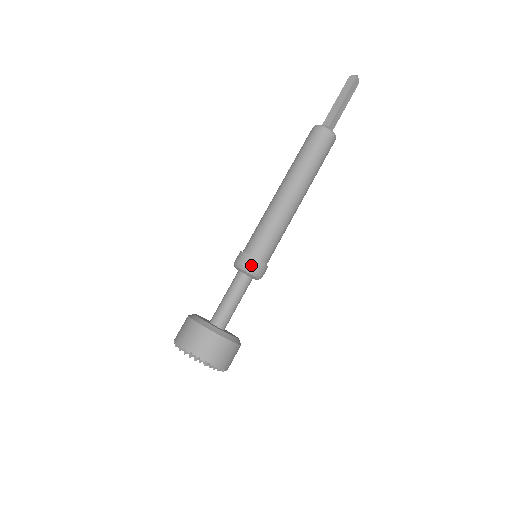
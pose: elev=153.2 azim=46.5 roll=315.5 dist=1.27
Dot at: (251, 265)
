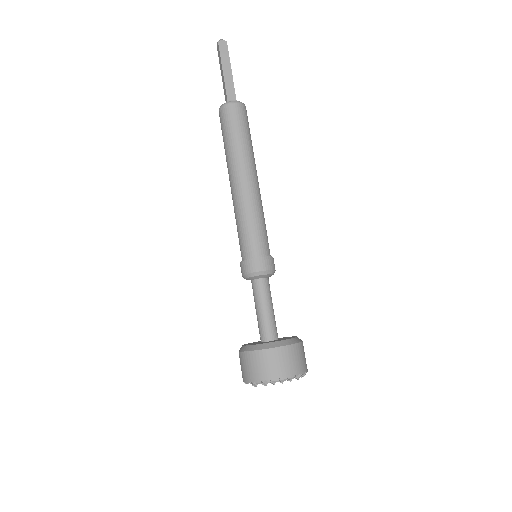
Dot at: (271, 265)
